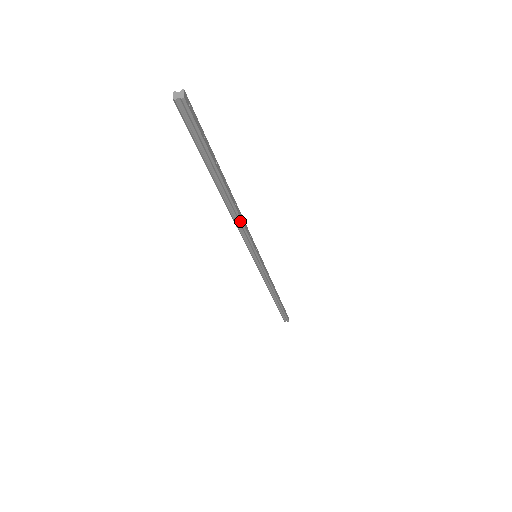
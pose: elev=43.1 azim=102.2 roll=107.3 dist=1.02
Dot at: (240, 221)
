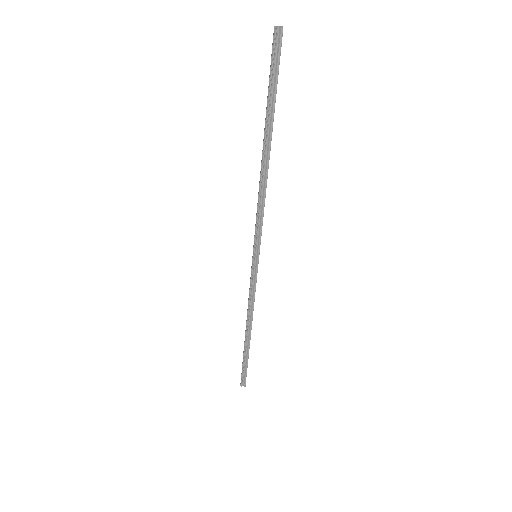
Dot at: (264, 194)
